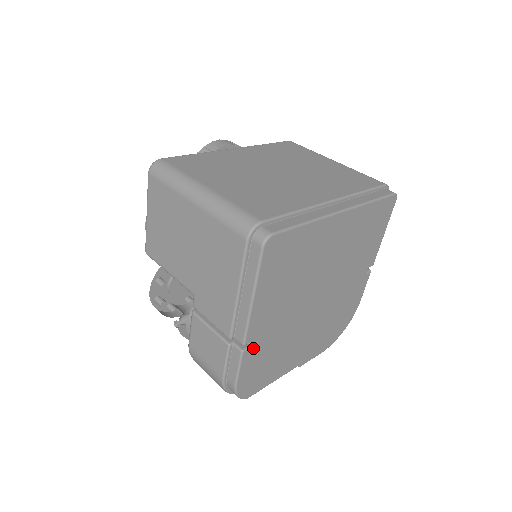
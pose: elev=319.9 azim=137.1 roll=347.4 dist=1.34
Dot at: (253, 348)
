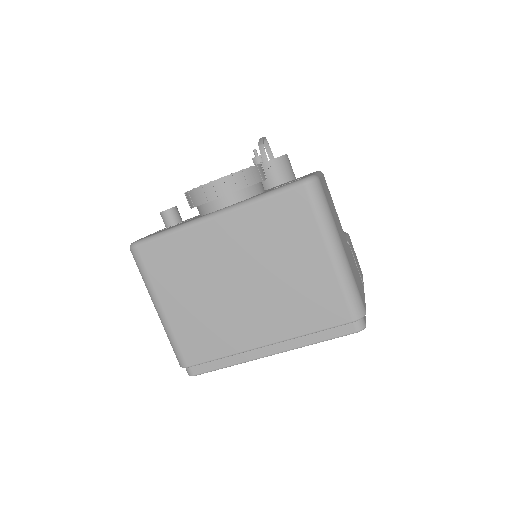
Dot at: occluded
